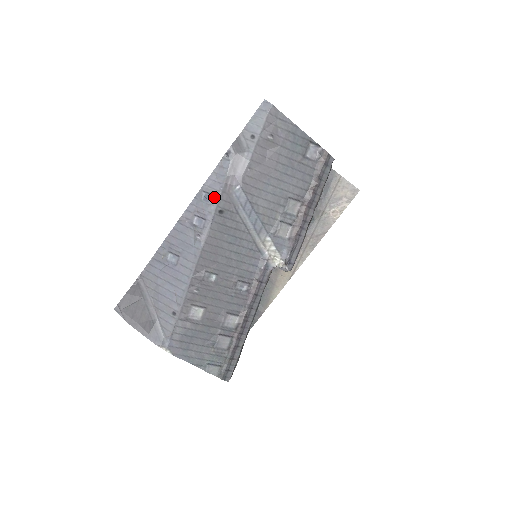
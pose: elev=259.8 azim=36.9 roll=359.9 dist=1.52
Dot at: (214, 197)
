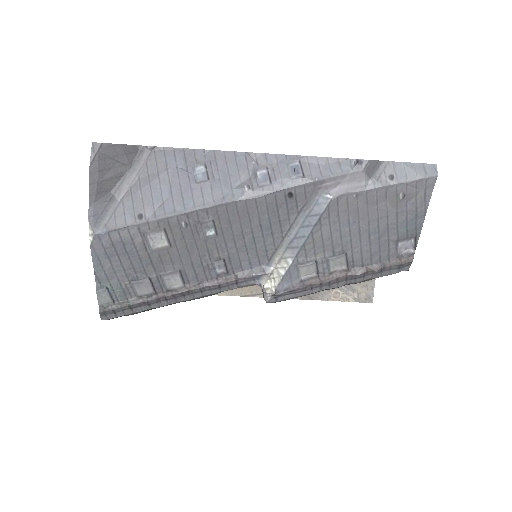
Dot at: (302, 177)
